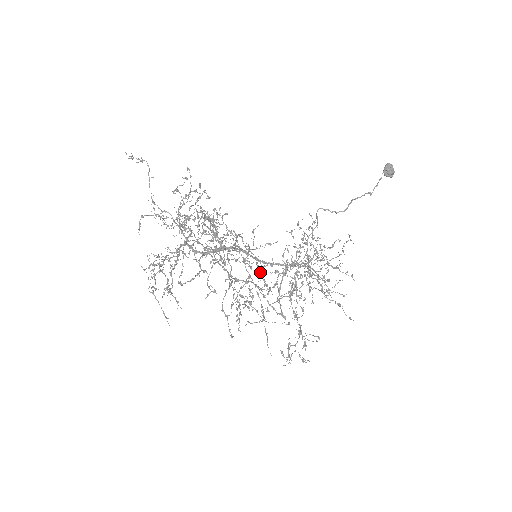
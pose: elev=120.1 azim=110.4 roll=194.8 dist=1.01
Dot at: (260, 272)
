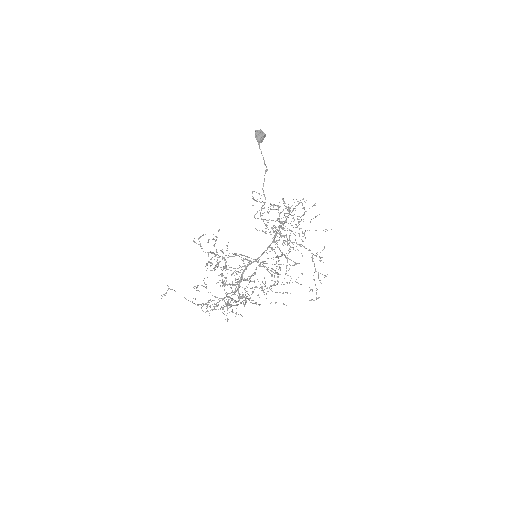
Dot at: occluded
